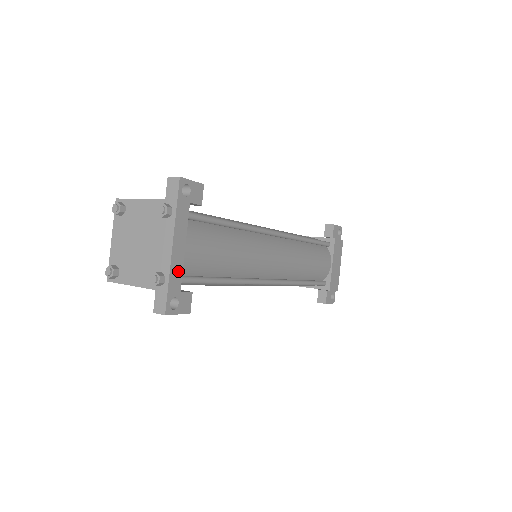
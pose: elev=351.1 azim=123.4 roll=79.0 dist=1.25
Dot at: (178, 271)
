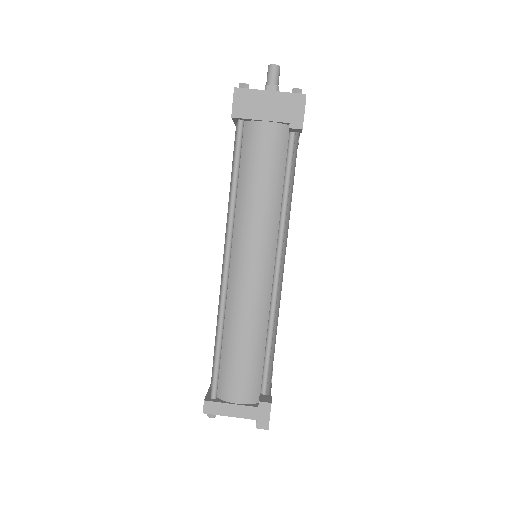
Dot at: occluded
